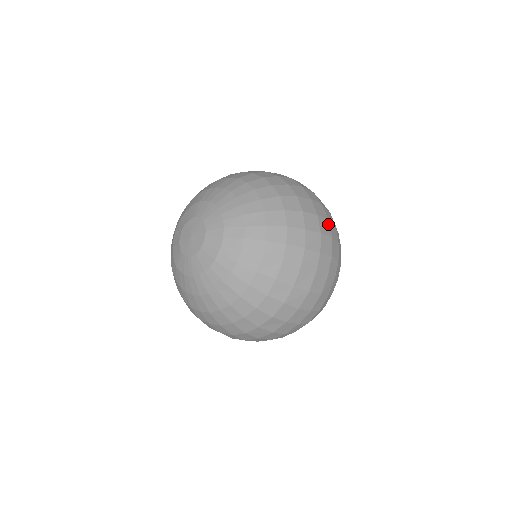
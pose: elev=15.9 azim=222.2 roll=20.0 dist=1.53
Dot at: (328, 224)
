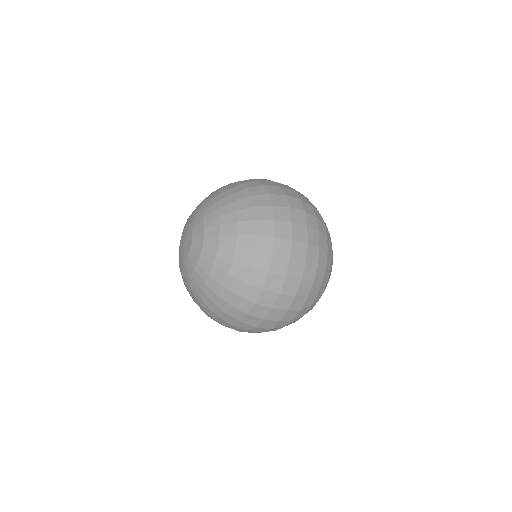
Dot at: (294, 192)
